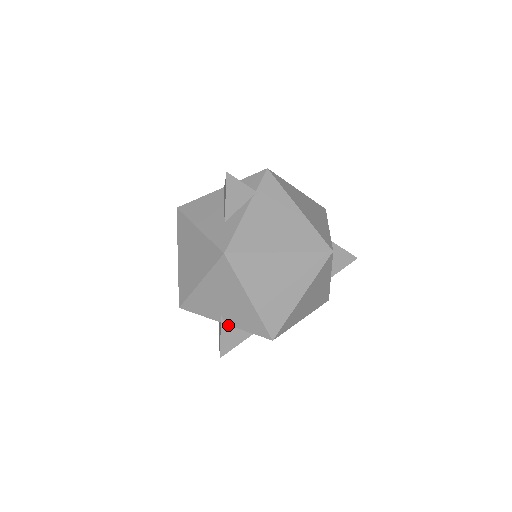
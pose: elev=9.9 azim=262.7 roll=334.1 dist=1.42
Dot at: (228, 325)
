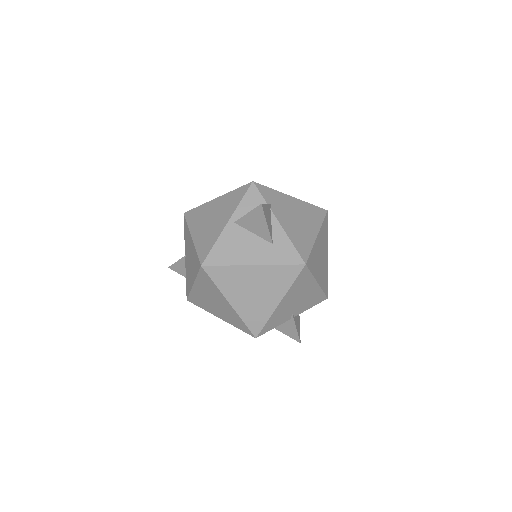
Dot at: (295, 316)
